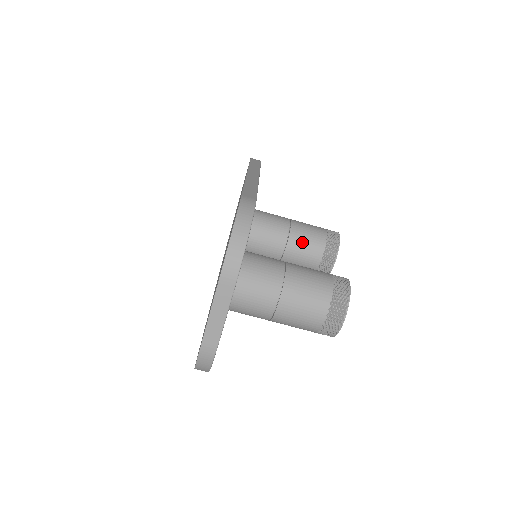
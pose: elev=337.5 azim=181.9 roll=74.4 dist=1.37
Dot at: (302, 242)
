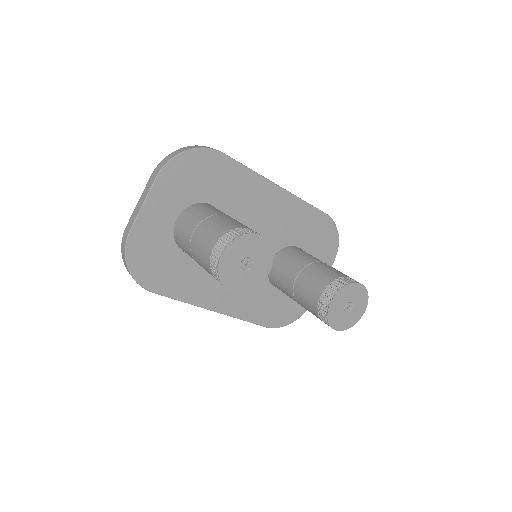
Dot at: (314, 273)
